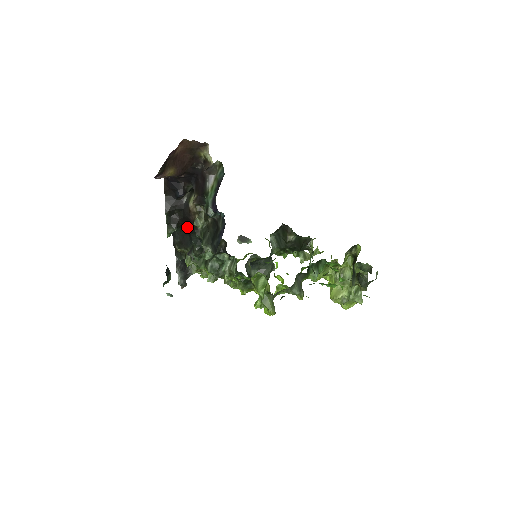
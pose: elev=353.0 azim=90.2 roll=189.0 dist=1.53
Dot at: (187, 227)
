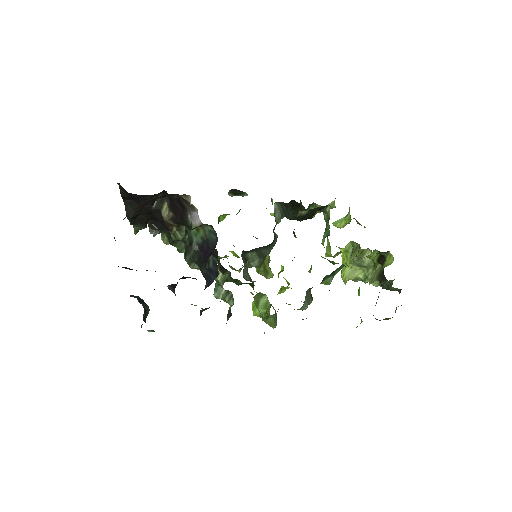
Dot at: occluded
